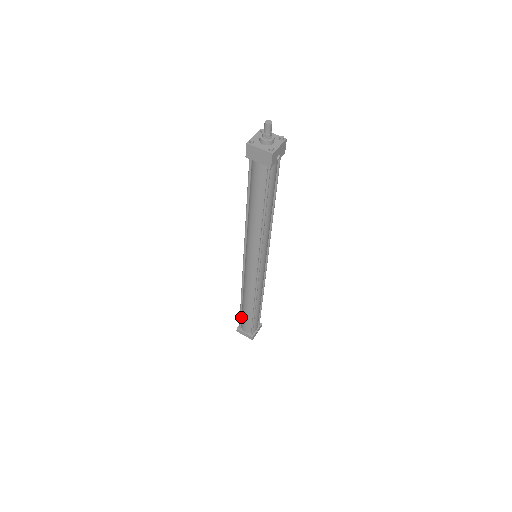
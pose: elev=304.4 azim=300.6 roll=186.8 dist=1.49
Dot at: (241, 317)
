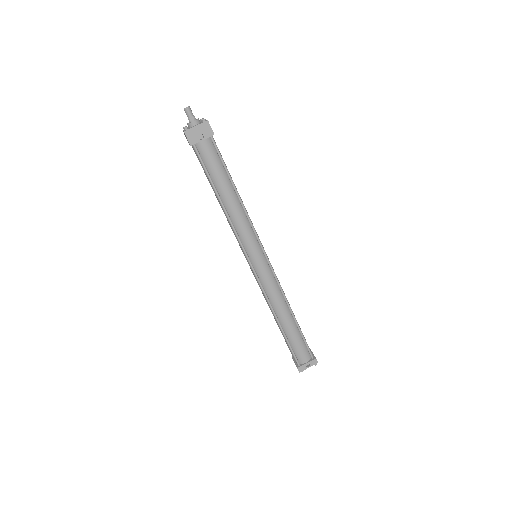
Dot at: occluded
